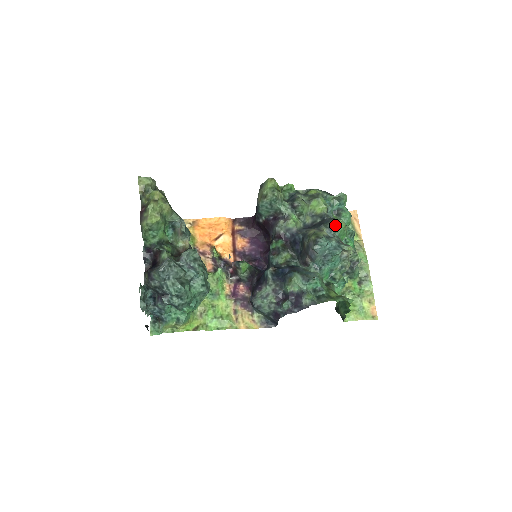
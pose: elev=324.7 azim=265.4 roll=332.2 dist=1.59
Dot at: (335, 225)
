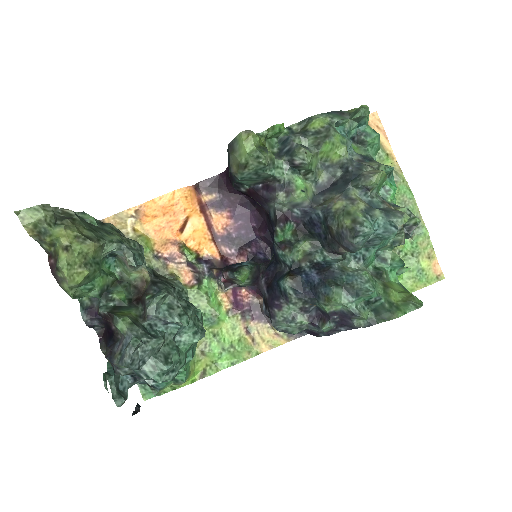
Dot at: (373, 184)
